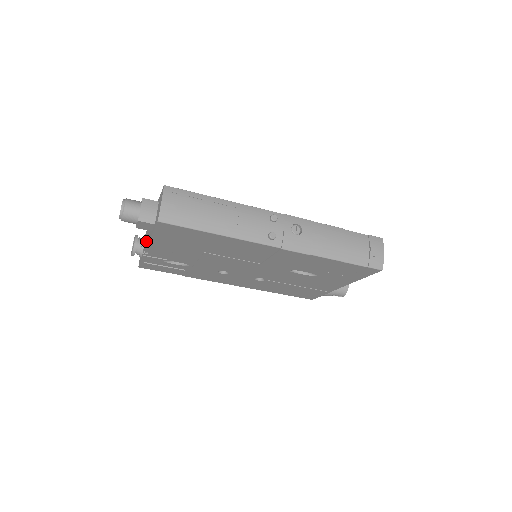
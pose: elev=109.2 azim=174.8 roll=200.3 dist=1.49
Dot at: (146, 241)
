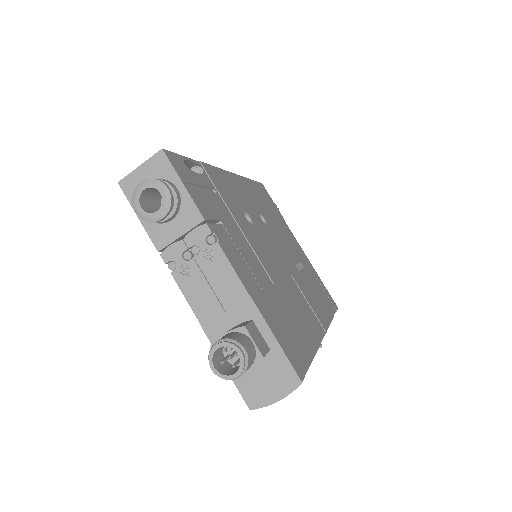
Dot at: (184, 257)
